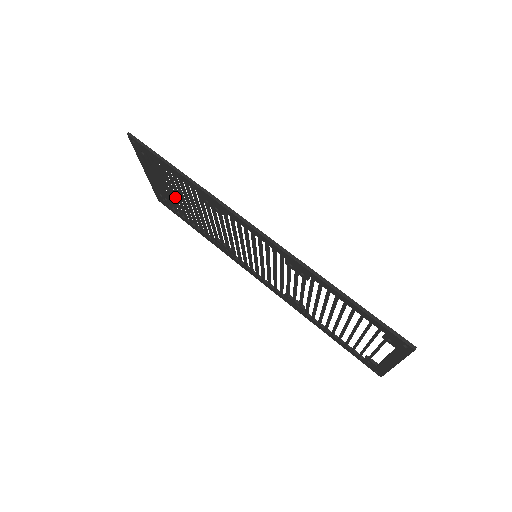
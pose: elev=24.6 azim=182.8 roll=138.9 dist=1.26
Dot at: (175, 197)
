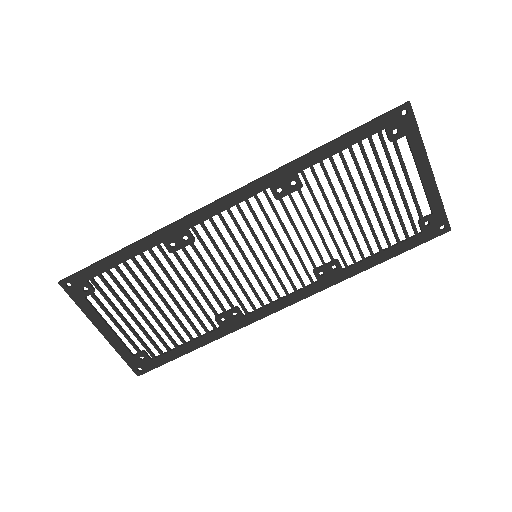
Dot at: (148, 321)
